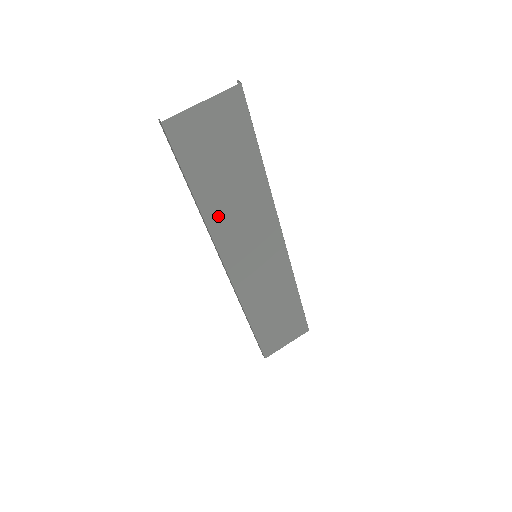
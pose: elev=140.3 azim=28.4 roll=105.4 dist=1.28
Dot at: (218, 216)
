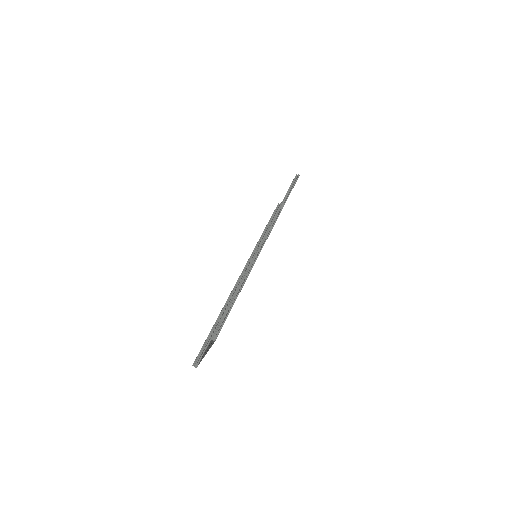
Dot at: occluded
